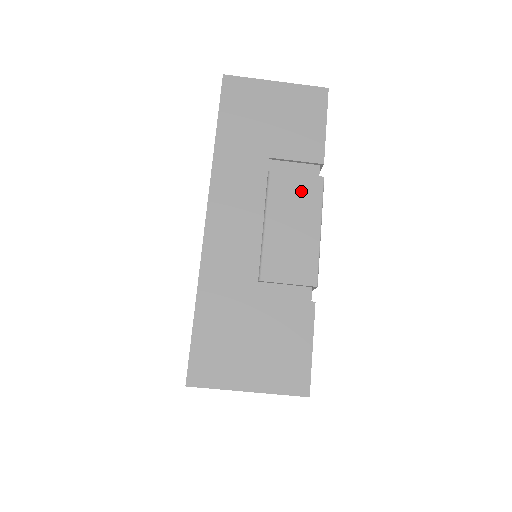
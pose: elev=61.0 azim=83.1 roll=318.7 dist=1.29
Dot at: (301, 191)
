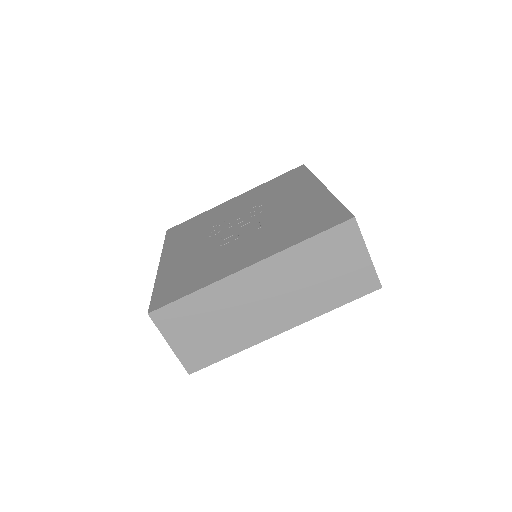
Dot at: occluded
